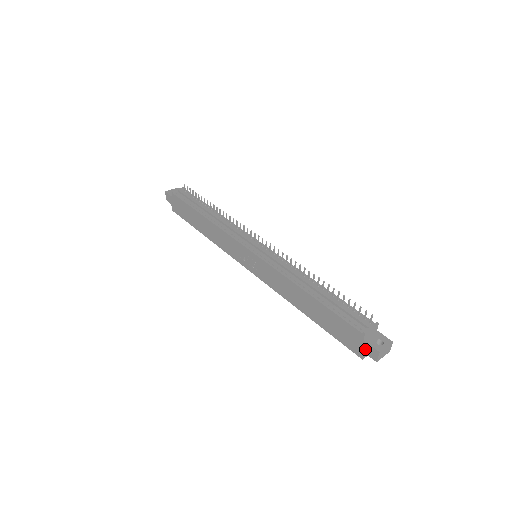
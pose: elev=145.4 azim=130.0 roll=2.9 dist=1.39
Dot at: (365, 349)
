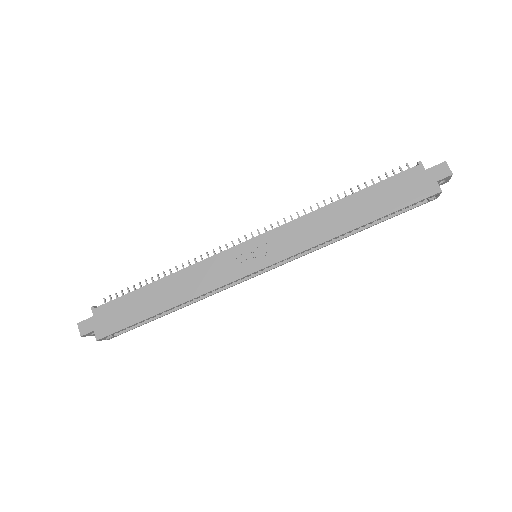
Dot at: (434, 176)
